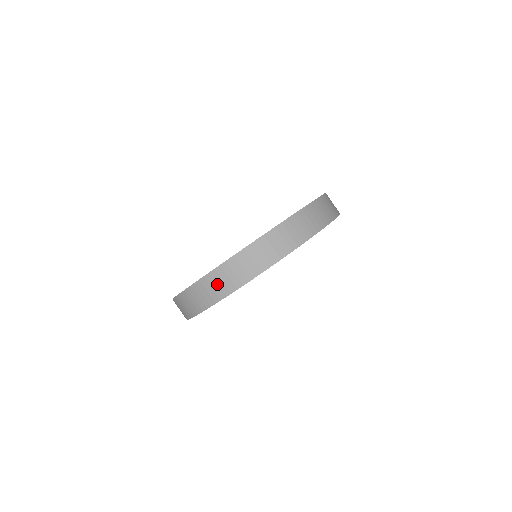
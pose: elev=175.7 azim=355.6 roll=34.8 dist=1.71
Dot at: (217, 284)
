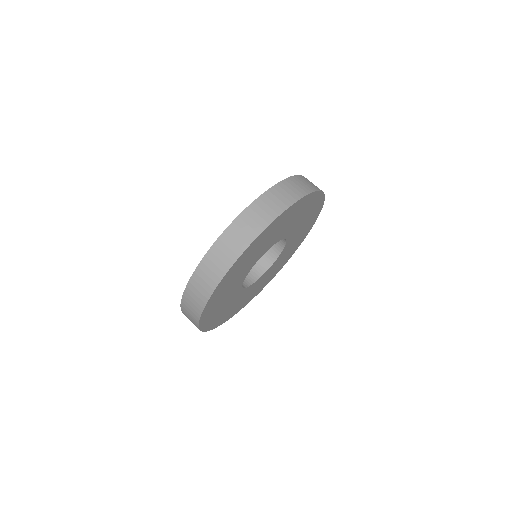
Dot at: (193, 299)
